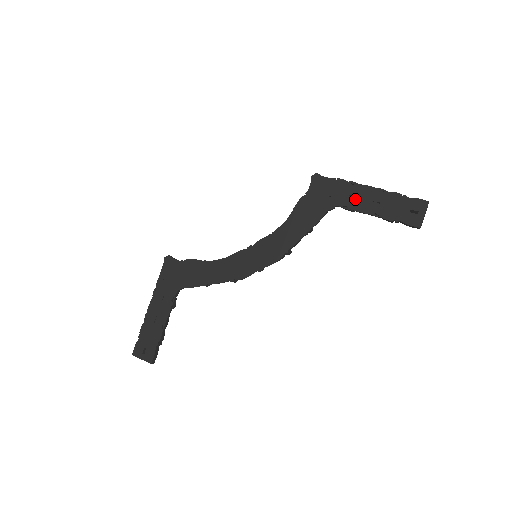
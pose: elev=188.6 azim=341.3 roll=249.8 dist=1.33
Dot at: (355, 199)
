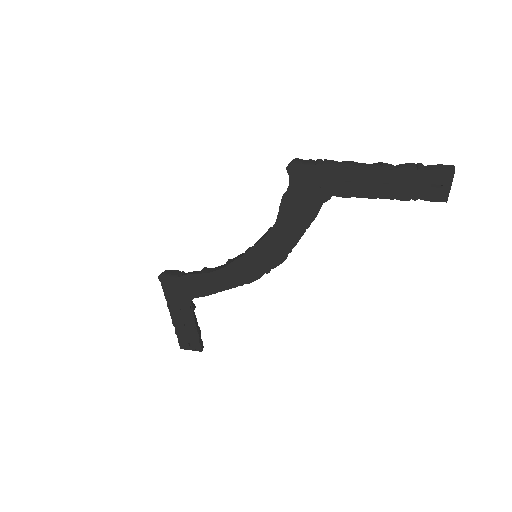
Dot at: (354, 185)
